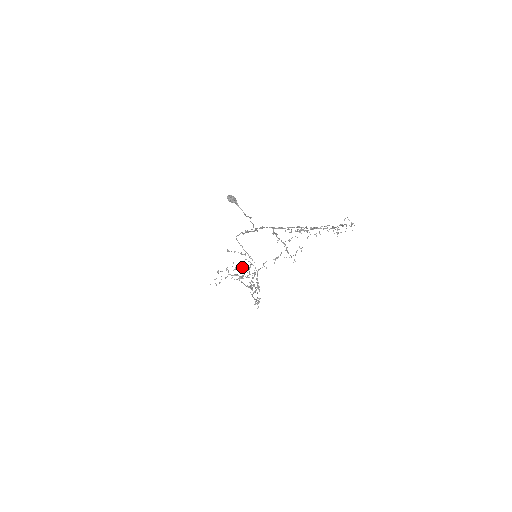
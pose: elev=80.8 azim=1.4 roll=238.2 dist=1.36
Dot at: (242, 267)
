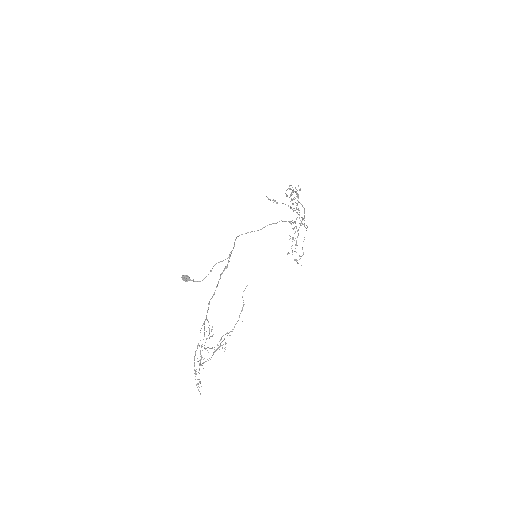
Dot at: occluded
